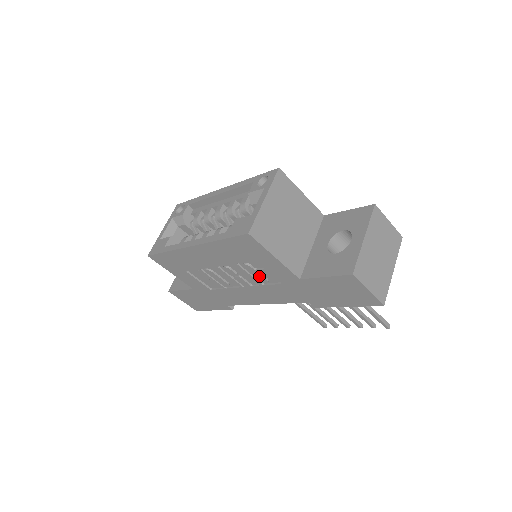
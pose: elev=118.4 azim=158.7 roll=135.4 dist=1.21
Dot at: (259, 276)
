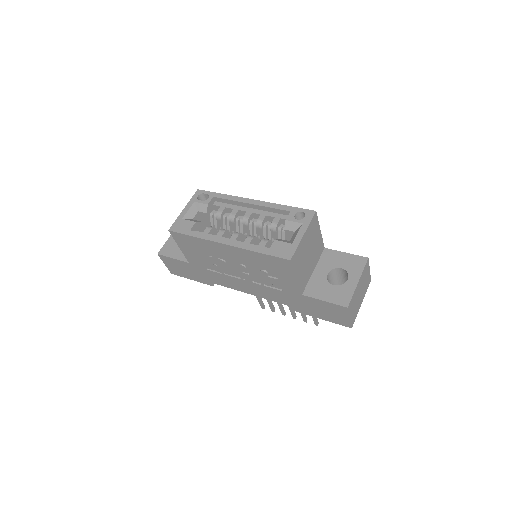
Dot at: (268, 281)
